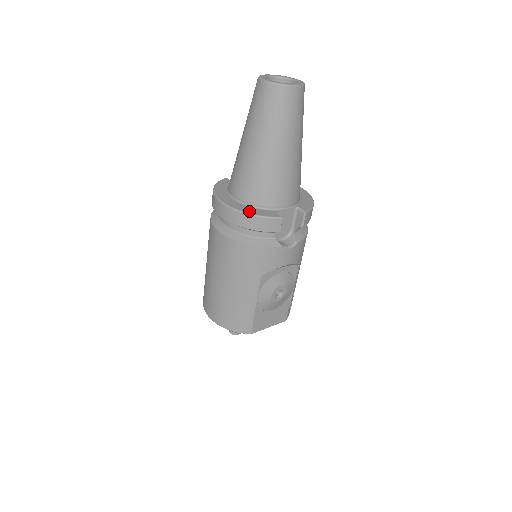
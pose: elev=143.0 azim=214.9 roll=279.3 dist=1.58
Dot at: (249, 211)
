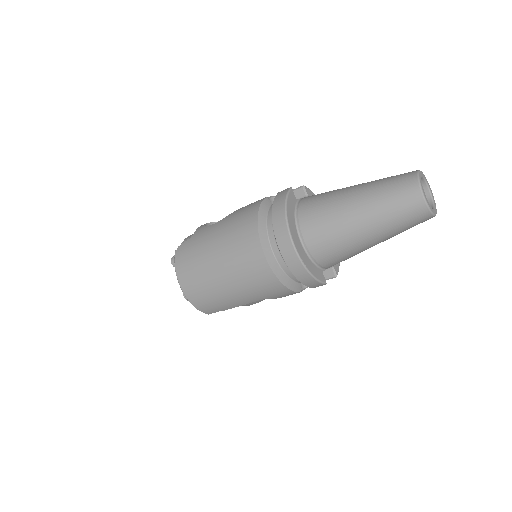
Dot at: (310, 268)
